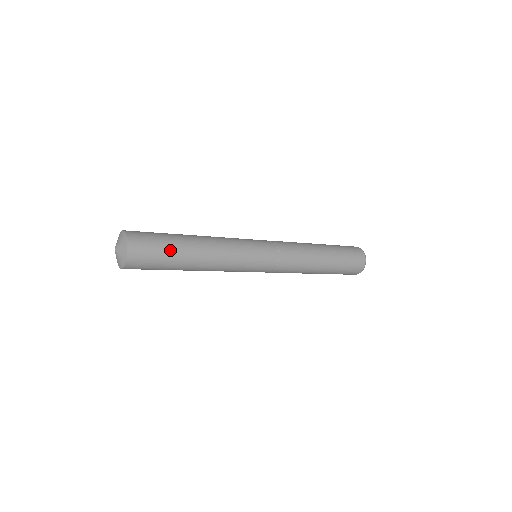
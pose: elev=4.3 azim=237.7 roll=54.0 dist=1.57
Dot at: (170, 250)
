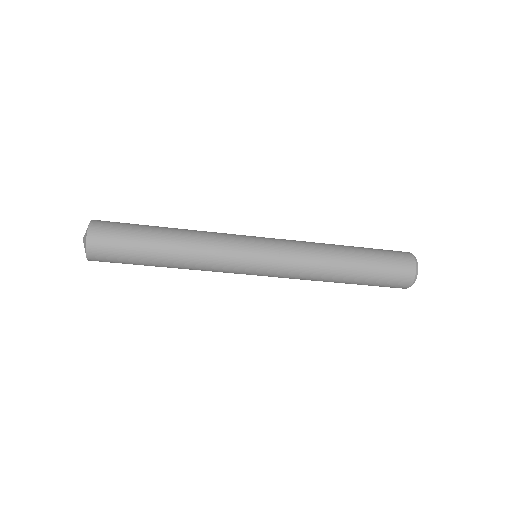
Dot at: (139, 225)
